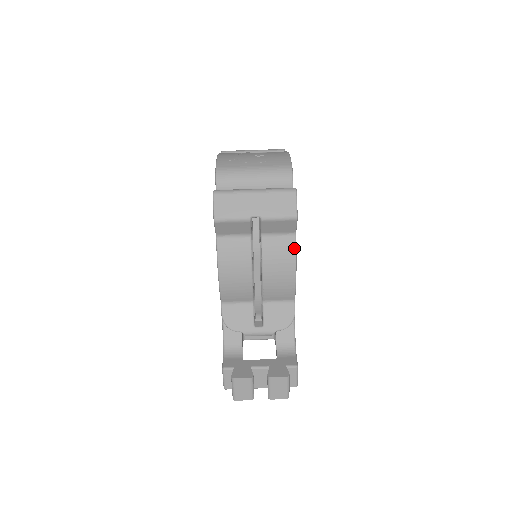
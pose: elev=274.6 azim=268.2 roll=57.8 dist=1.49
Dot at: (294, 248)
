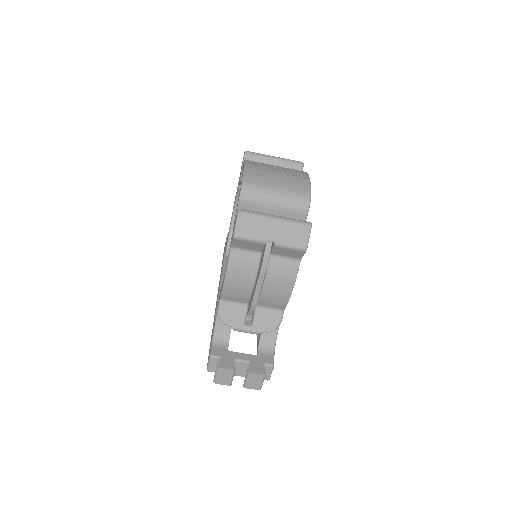
Dot at: (296, 271)
